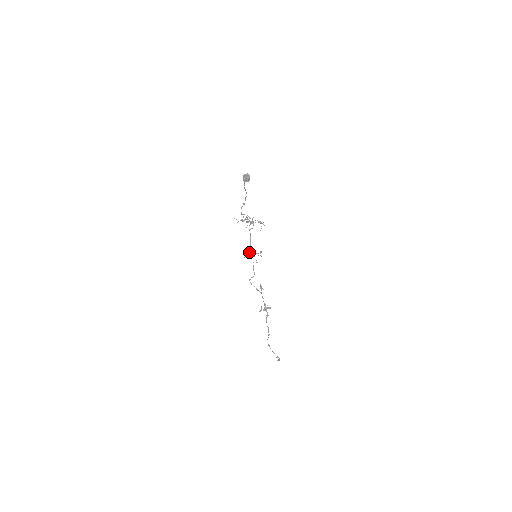
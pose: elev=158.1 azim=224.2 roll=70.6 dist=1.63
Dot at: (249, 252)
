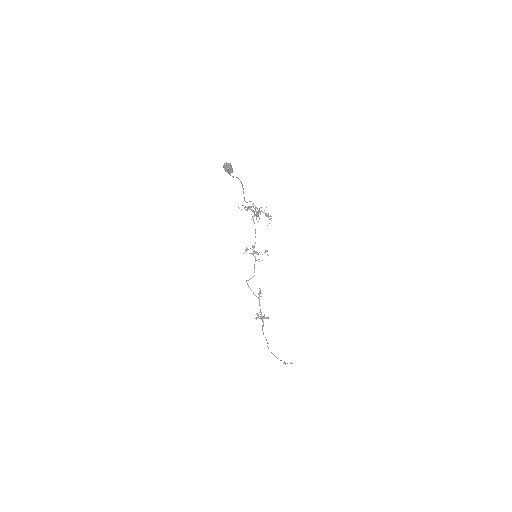
Dot at: (253, 247)
